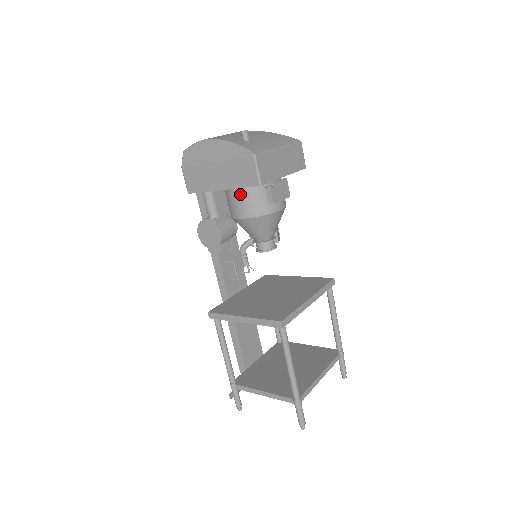
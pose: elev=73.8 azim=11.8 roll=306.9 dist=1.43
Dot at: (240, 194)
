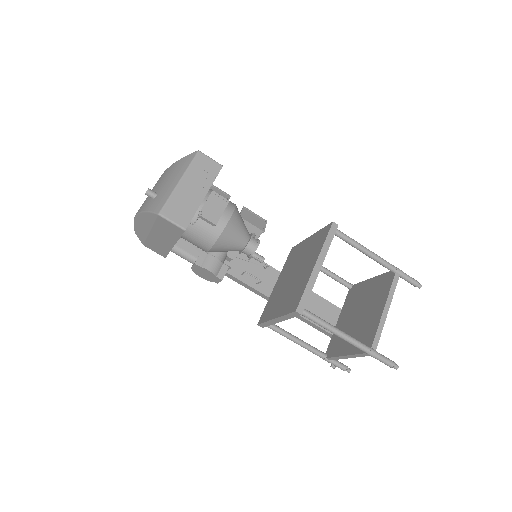
Dot at: (189, 237)
